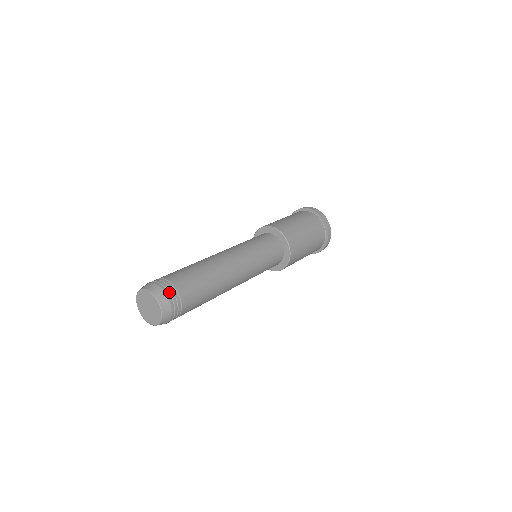
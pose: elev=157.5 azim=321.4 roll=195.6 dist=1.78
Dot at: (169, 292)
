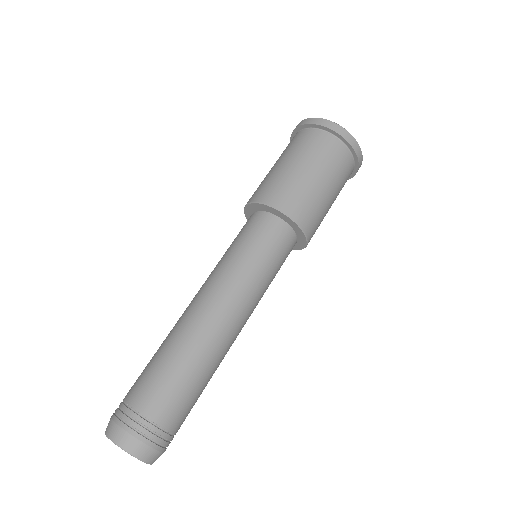
Dot at: (165, 446)
